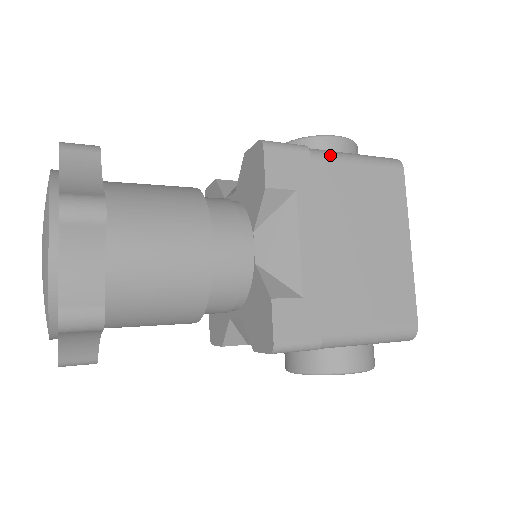
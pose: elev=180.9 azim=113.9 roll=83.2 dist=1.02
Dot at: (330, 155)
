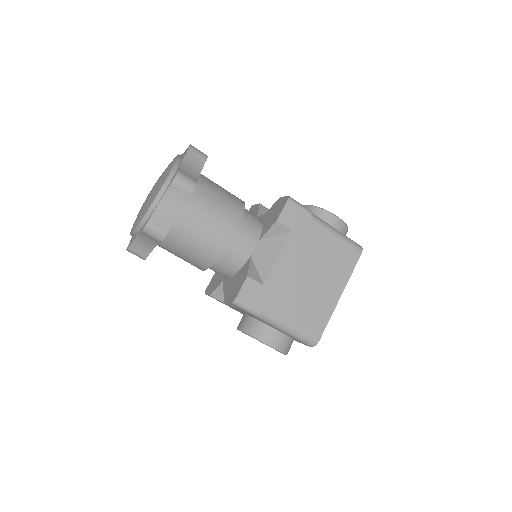
Dot at: (322, 223)
